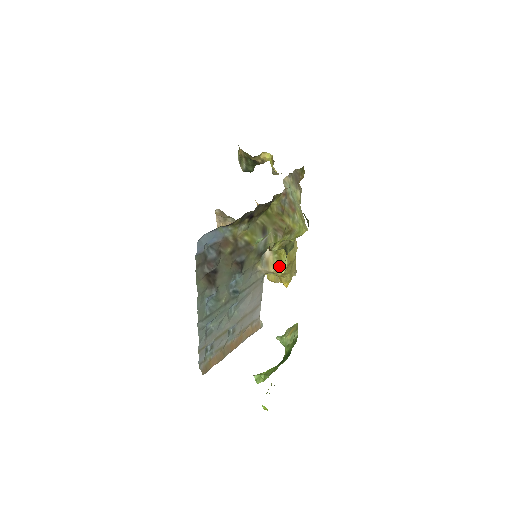
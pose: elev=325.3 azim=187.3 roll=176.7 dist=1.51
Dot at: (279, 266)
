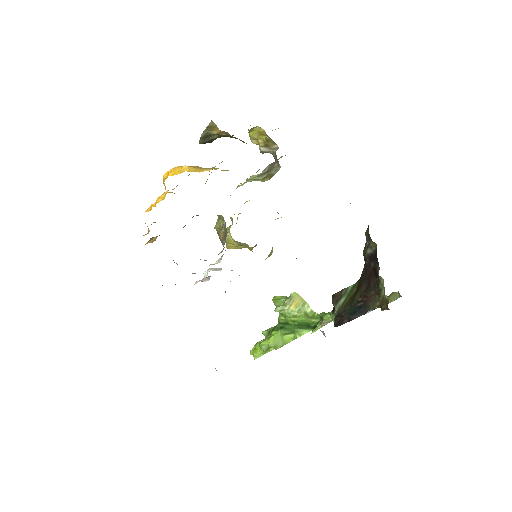
Dot at: (271, 250)
